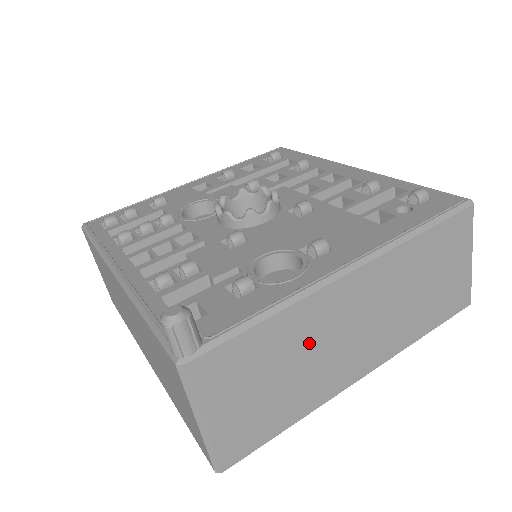
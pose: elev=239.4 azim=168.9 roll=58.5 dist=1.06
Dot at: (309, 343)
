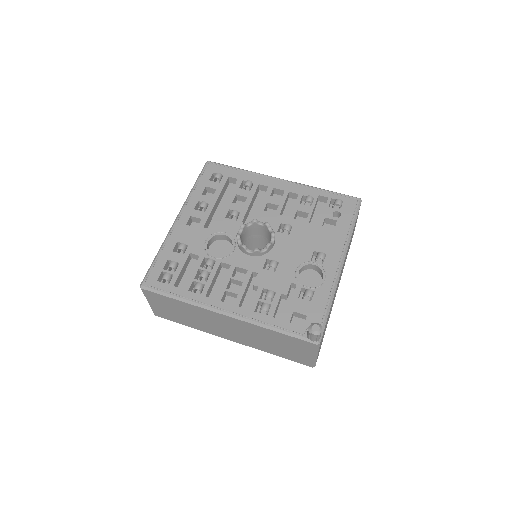
Dot at: occluded
